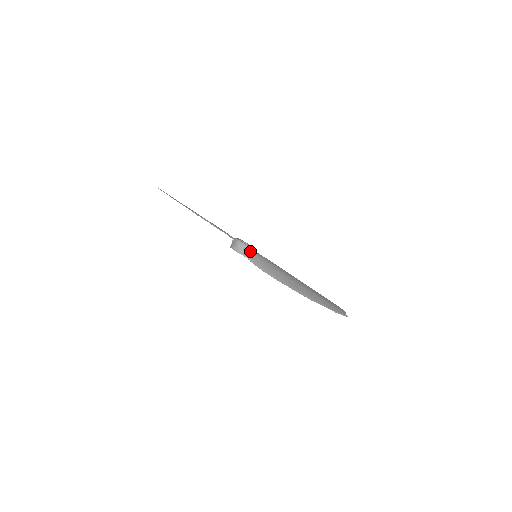
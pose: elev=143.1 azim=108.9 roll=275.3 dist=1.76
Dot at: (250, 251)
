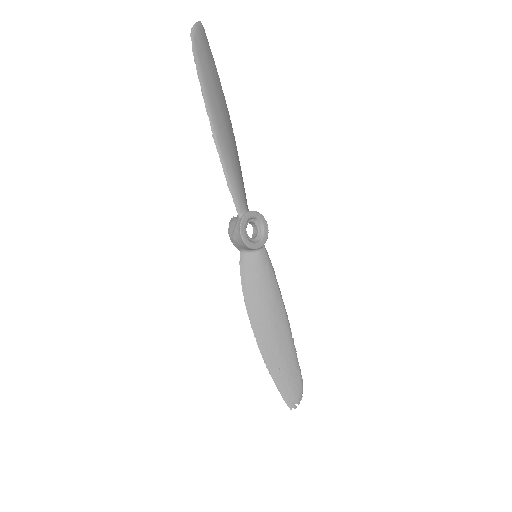
Dot at: (249, 249)
